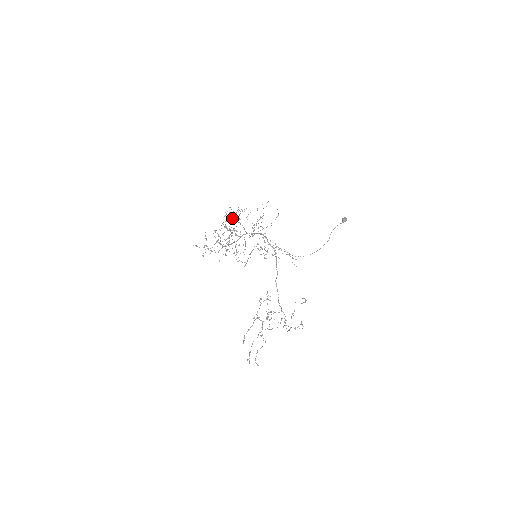
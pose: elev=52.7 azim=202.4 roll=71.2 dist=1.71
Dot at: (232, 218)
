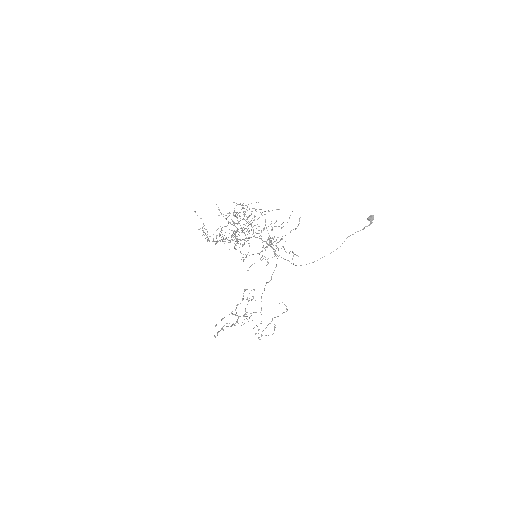
Dot at: (244, 219)
